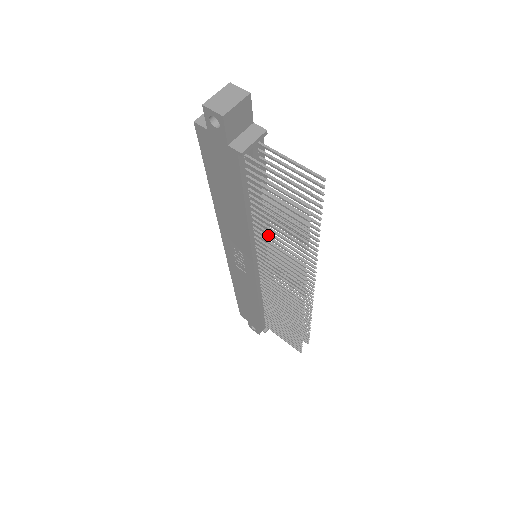
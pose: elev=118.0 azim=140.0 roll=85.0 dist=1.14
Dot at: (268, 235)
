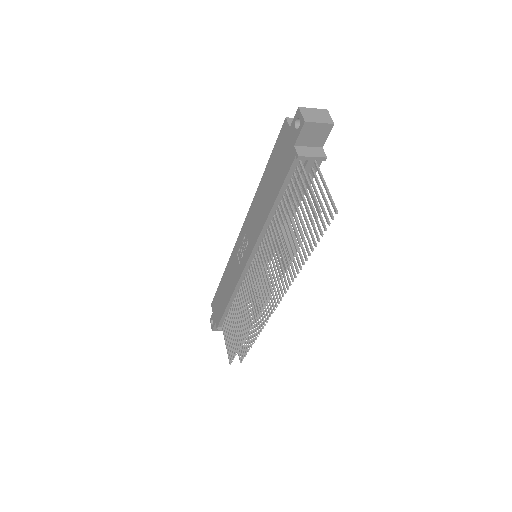
Dot at: occluded
